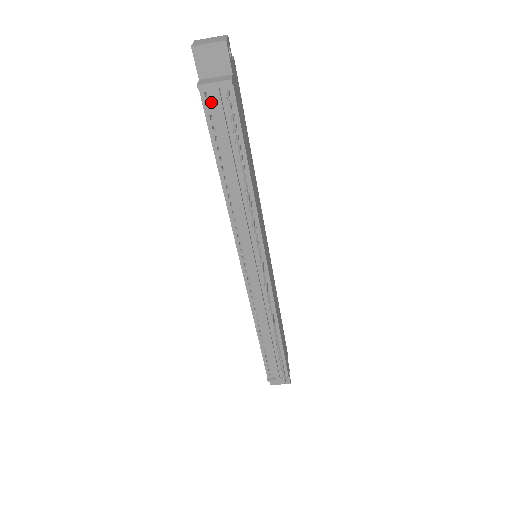
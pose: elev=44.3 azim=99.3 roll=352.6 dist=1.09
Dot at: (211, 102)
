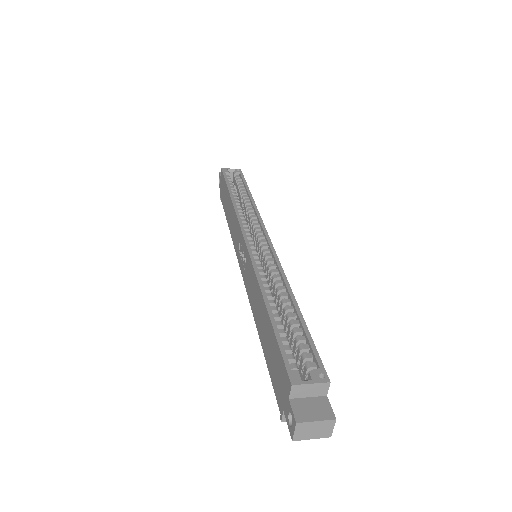
Dot at: occluded
